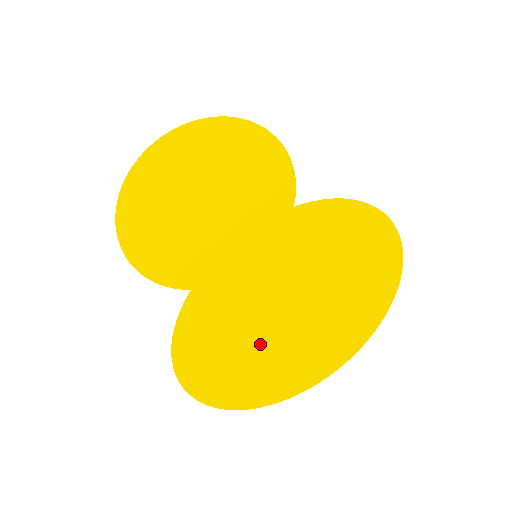
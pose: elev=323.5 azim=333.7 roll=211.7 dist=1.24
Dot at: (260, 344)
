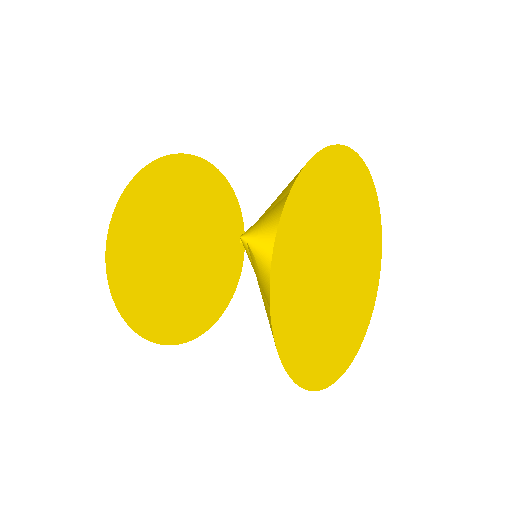
Dot at: (326, 310)
